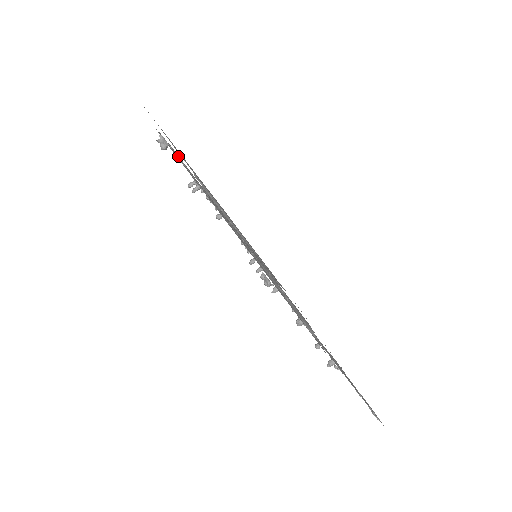
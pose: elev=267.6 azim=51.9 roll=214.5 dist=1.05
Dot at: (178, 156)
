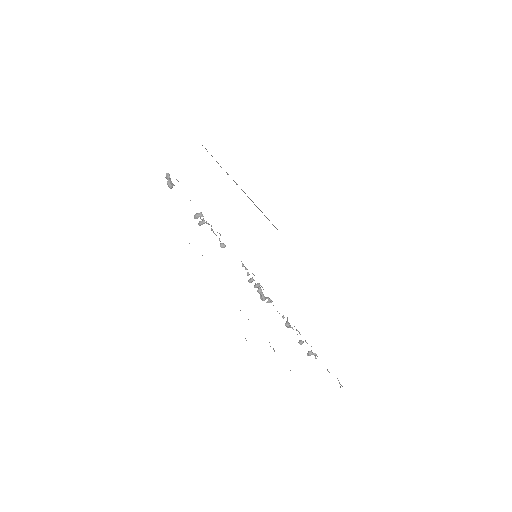
Dot at: occluded
